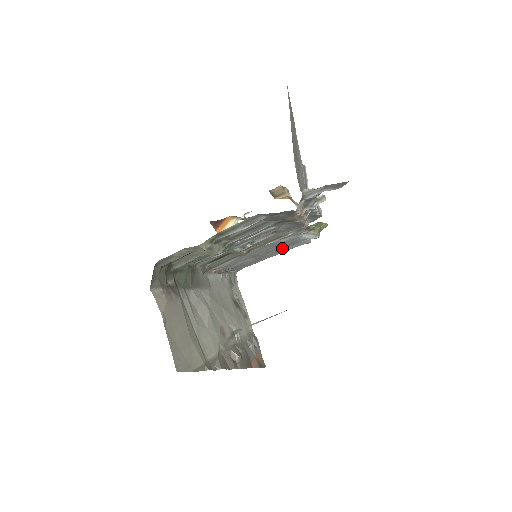
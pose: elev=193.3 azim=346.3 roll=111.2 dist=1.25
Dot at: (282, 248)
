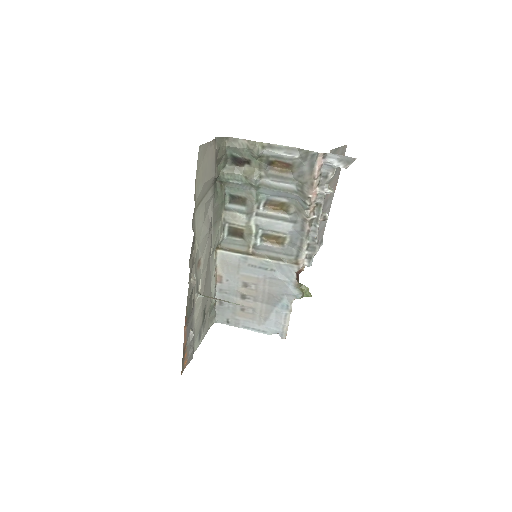
Dot at: (267, 304)
